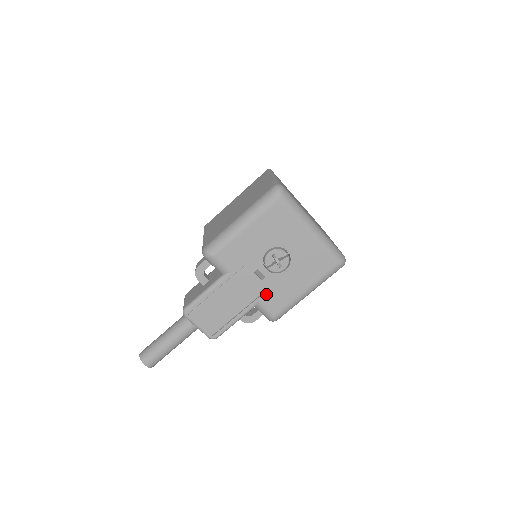
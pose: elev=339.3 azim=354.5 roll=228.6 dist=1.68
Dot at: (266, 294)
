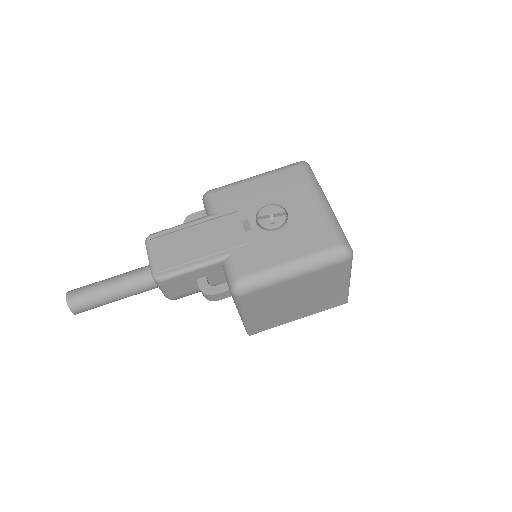
Dot at: (242, 248)
